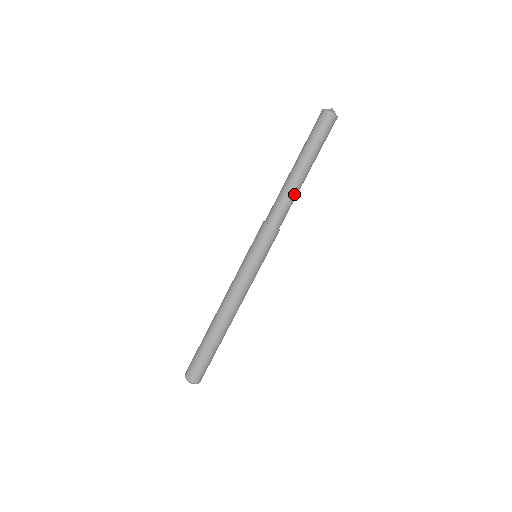
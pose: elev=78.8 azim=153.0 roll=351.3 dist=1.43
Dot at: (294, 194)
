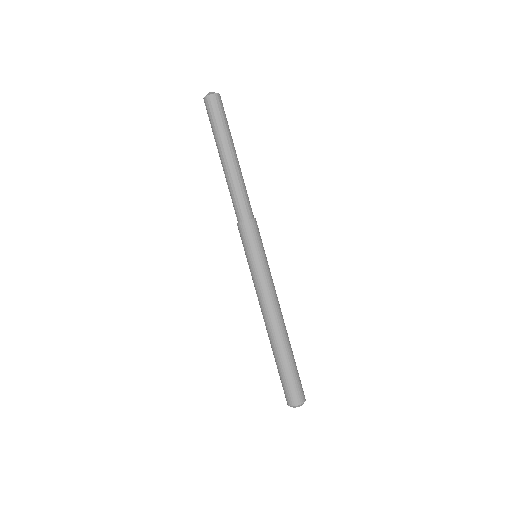
Dot at: (235, 182)
